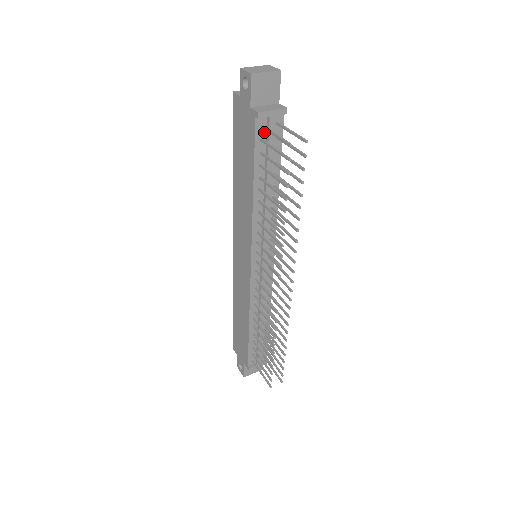
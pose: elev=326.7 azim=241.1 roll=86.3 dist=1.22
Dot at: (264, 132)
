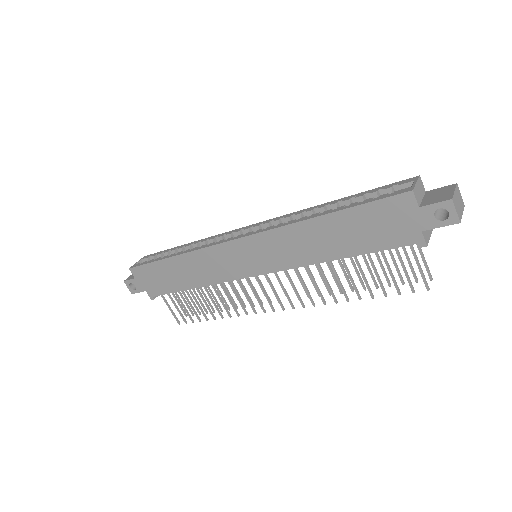
Dot at: occluded
